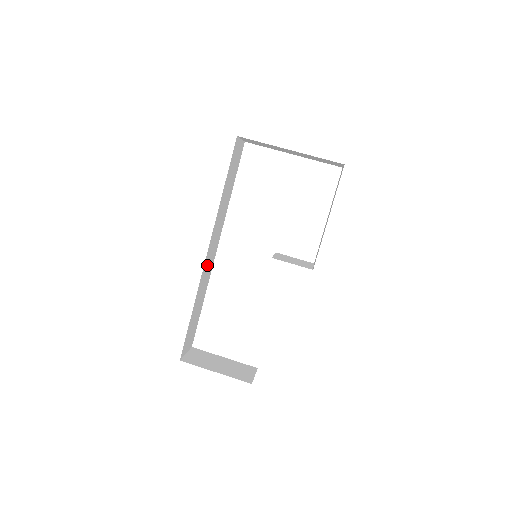
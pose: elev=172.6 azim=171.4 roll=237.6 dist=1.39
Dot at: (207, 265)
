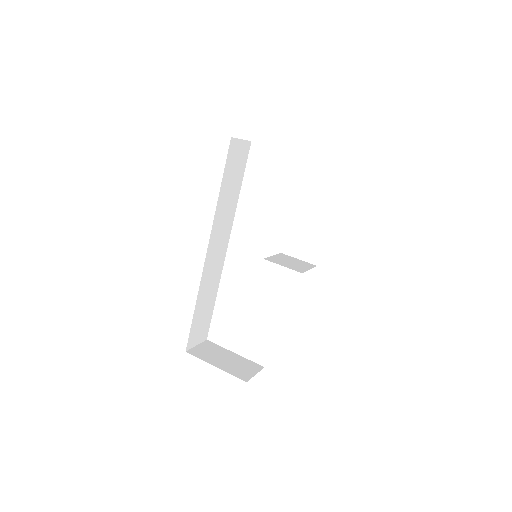
Dot at: (212, 263)
